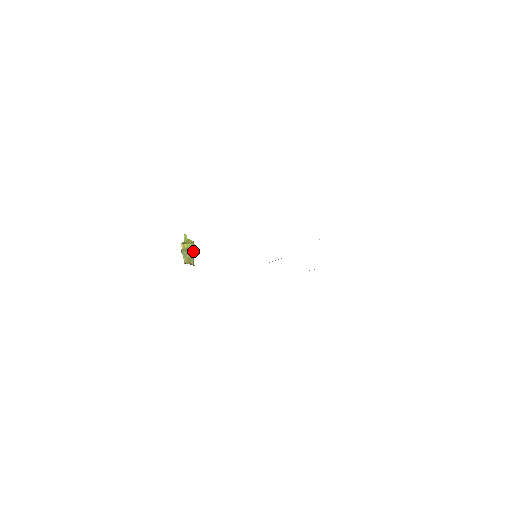
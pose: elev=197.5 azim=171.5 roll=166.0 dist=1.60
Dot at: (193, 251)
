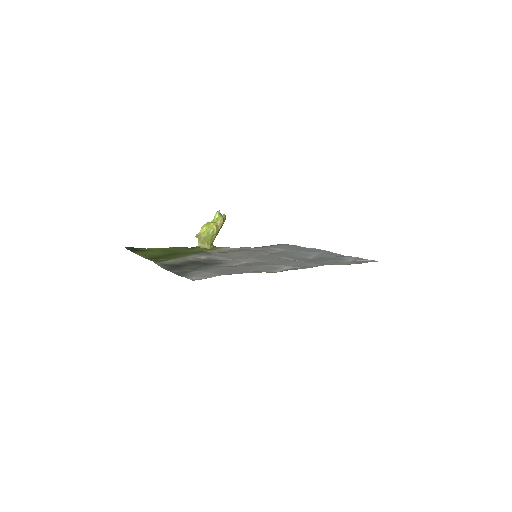
Dot at: (208, 236)
